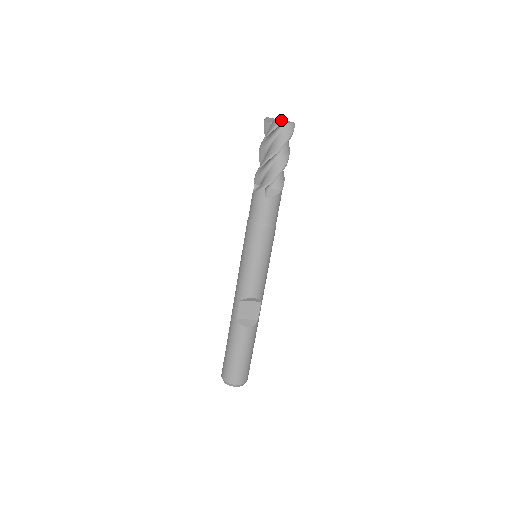
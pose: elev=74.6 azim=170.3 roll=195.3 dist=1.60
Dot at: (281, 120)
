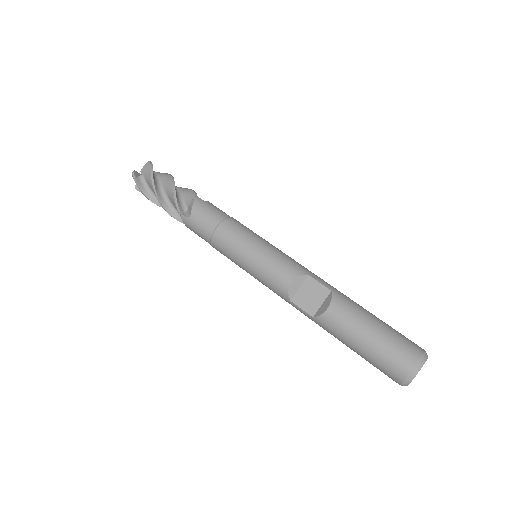
Dot at: (132, 174)
